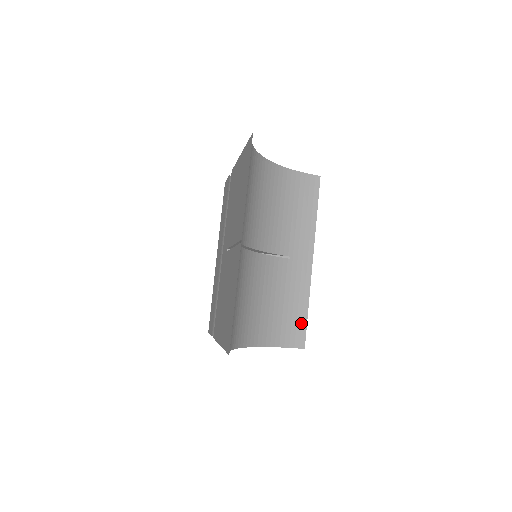
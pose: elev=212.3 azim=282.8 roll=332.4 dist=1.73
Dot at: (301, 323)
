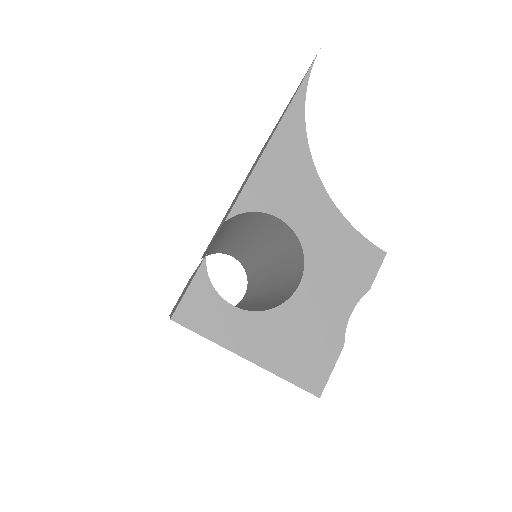
Dot at: occluded
